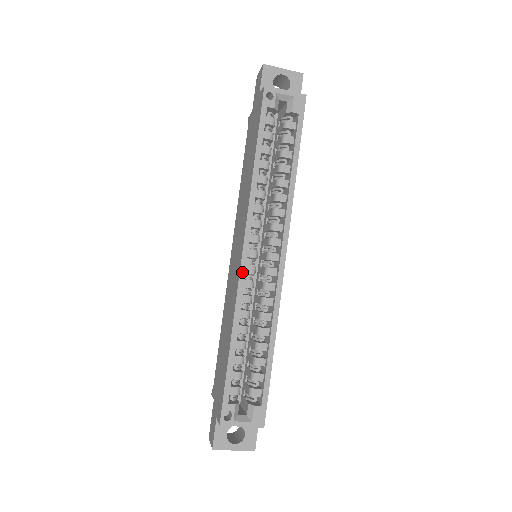
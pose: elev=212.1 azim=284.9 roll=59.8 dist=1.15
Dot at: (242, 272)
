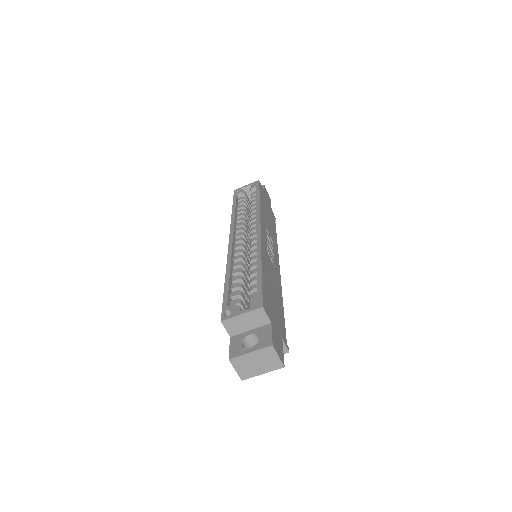
Dot at: (230, 246)
